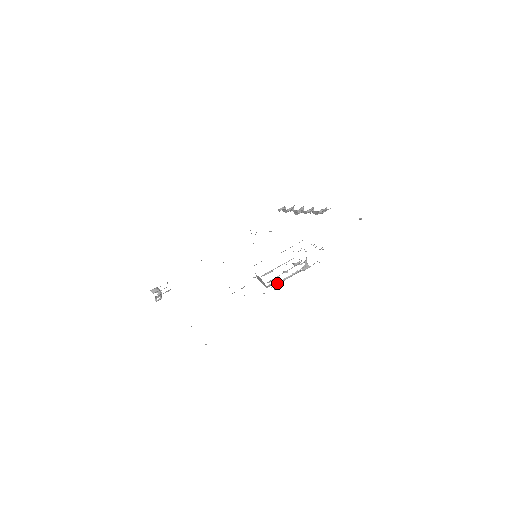
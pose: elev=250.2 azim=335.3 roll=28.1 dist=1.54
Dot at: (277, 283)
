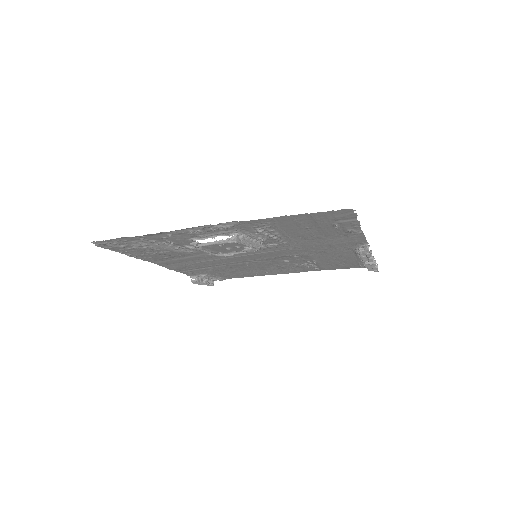
Dot at: (200, 244)
